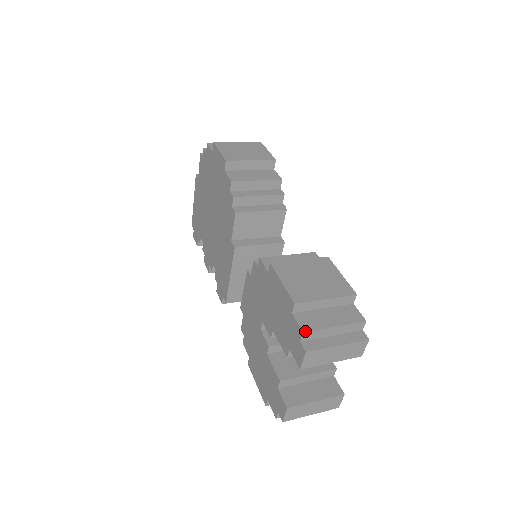
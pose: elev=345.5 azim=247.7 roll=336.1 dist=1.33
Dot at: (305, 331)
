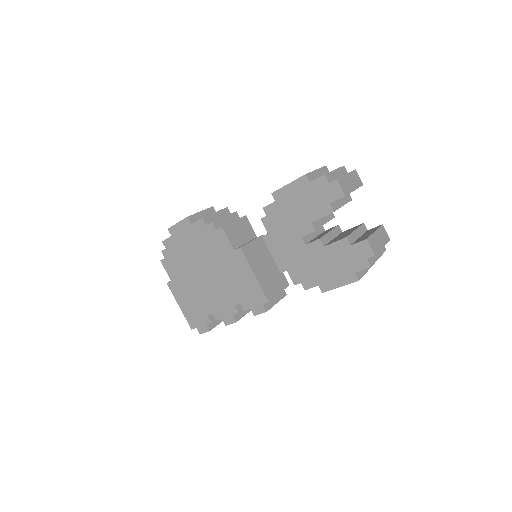
Dot at: (325, 174)
